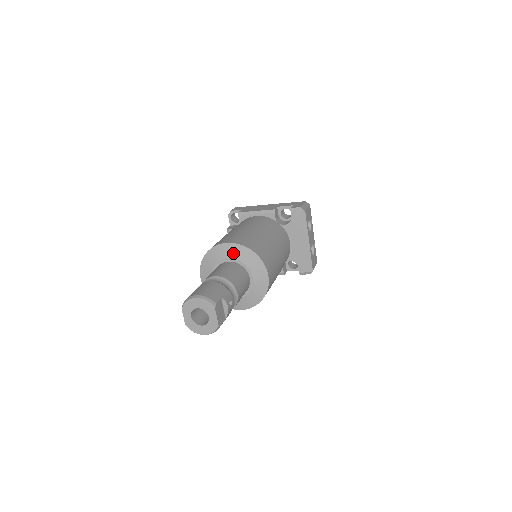
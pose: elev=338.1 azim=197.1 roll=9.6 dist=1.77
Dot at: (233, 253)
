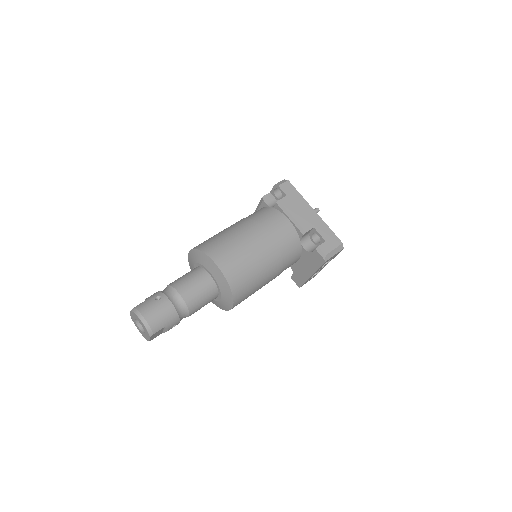
Dot at: (216, 276)
